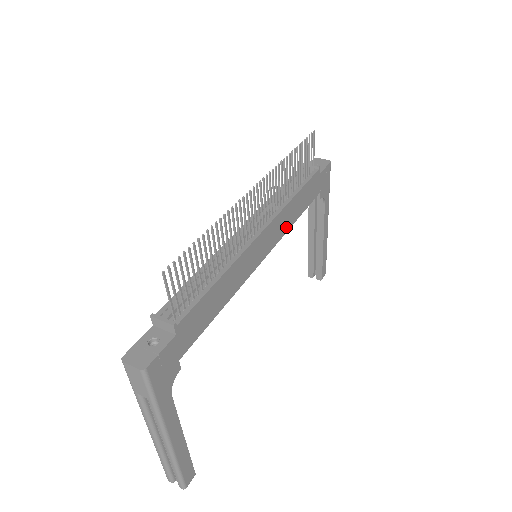
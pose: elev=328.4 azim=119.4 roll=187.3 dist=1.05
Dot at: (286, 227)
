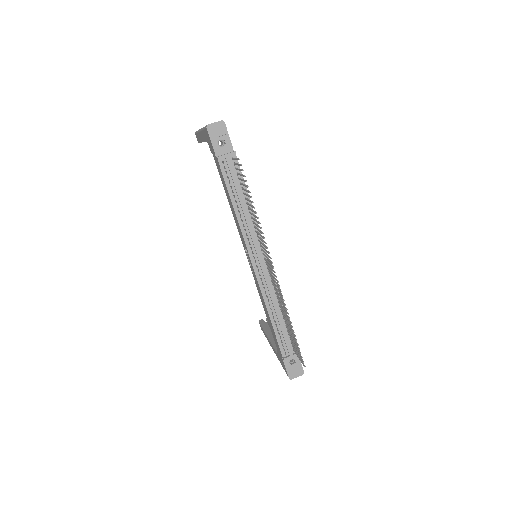
Dot at: occluded
